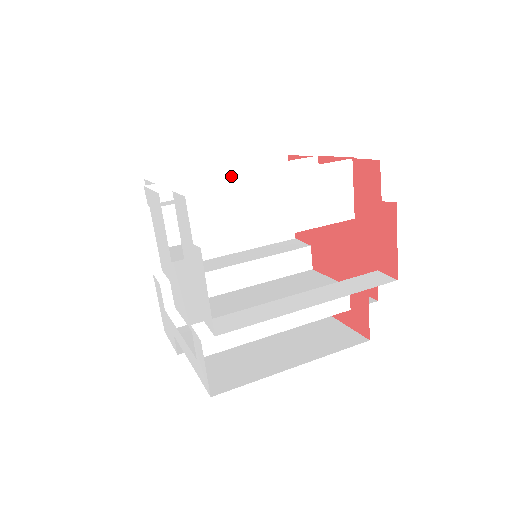
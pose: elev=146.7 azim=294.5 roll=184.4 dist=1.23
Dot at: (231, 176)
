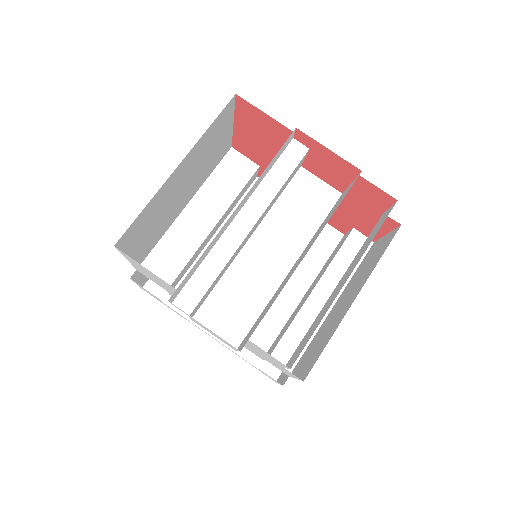
Dot at: (230, 218)
